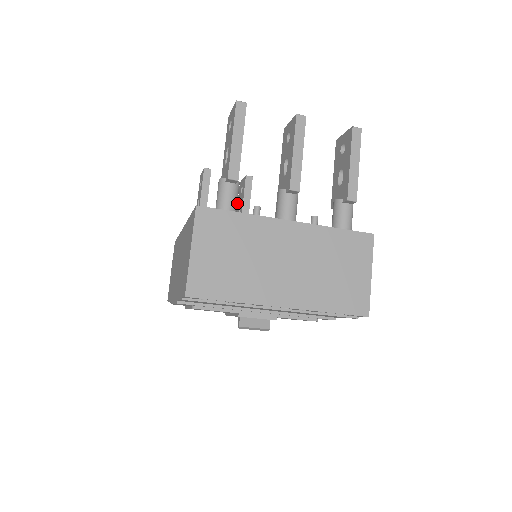
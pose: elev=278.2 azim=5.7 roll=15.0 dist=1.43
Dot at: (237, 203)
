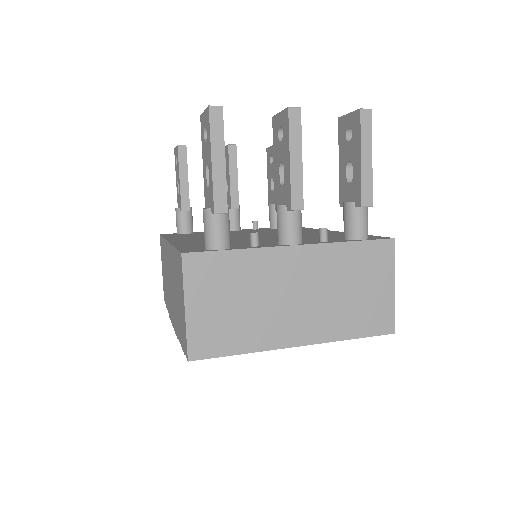
Dot at: occluded
